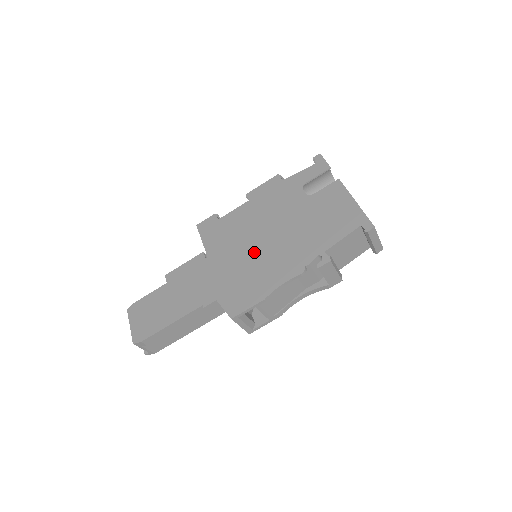
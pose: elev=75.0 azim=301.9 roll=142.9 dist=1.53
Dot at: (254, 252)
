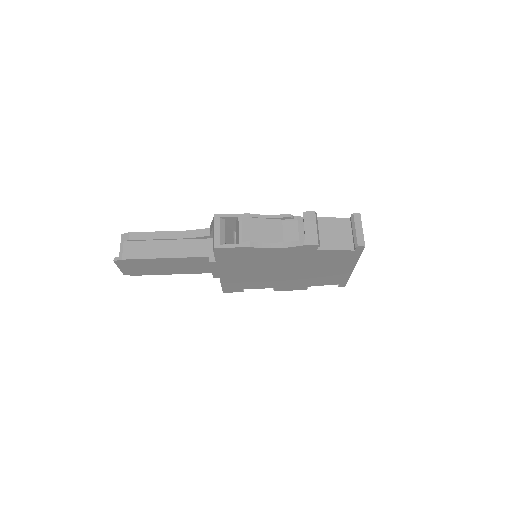
Dot at: occluded
